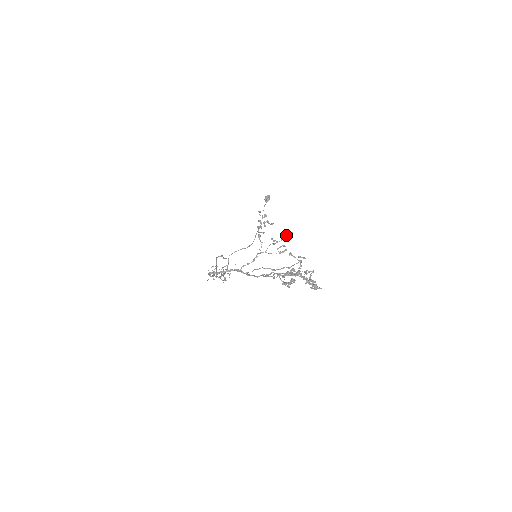
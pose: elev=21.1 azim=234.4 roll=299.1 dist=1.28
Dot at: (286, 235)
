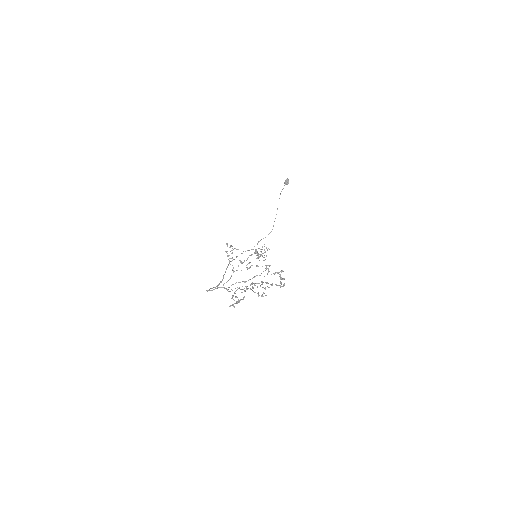
Dot at: occluded
